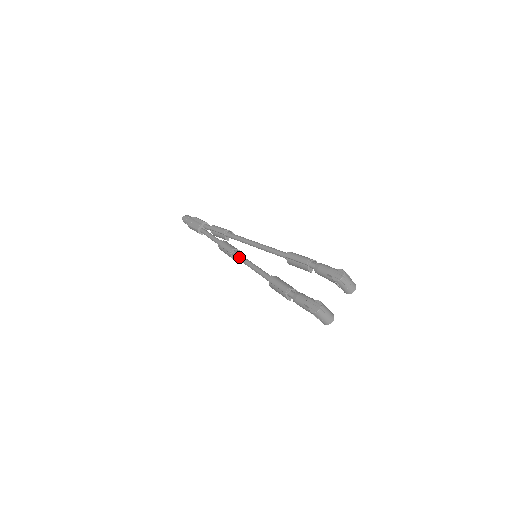
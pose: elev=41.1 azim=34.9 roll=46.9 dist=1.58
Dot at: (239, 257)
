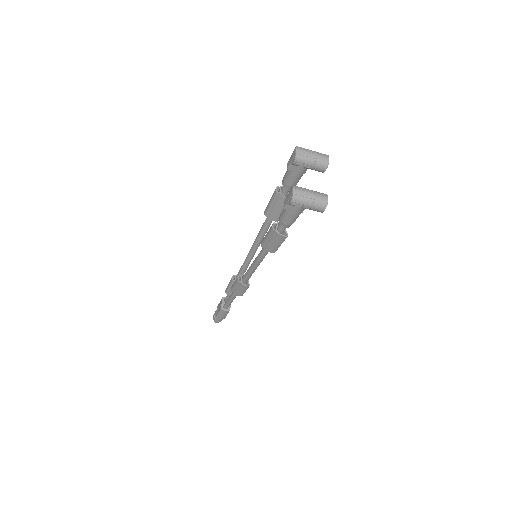
Dot at: (245, 274)
